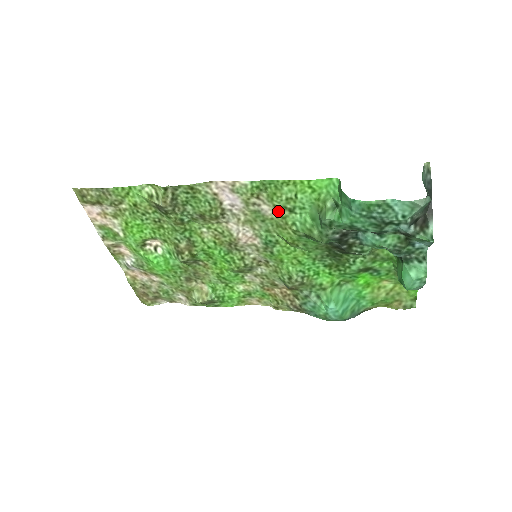
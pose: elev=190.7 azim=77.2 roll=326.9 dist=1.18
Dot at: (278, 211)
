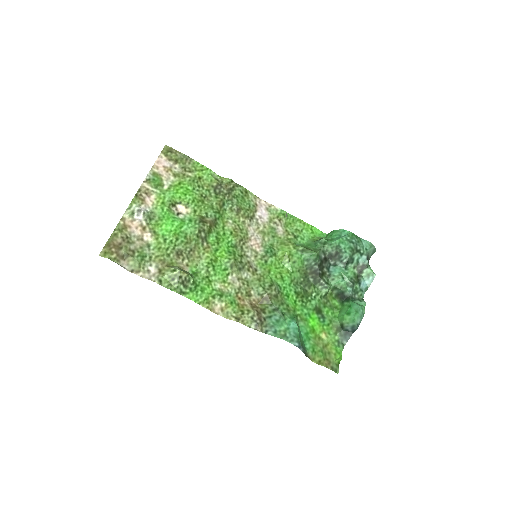
Dot at: (287, 234)
